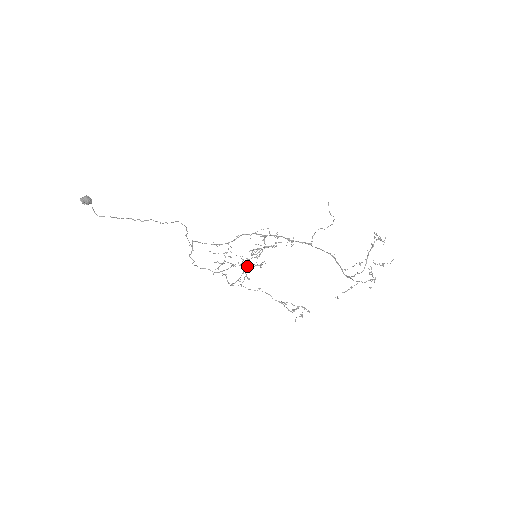
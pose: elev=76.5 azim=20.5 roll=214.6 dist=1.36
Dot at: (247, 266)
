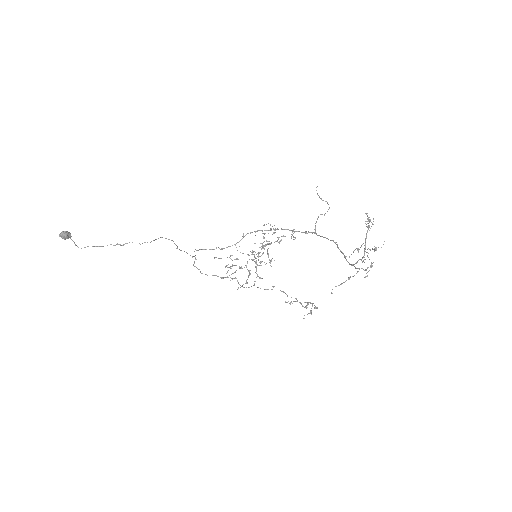
Dot at: (257, 265)
